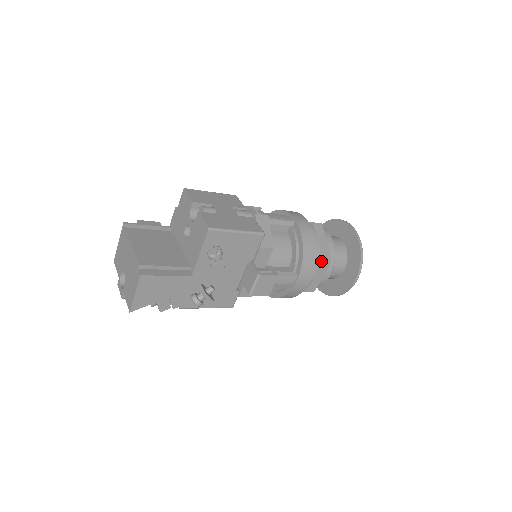
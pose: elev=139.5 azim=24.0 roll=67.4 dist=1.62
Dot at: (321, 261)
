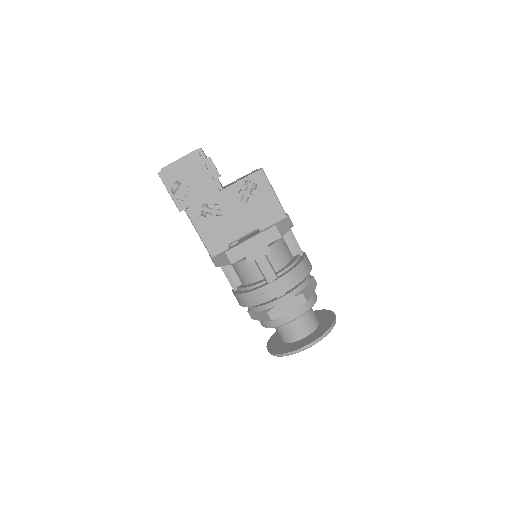
Dot at: (300, 293)
